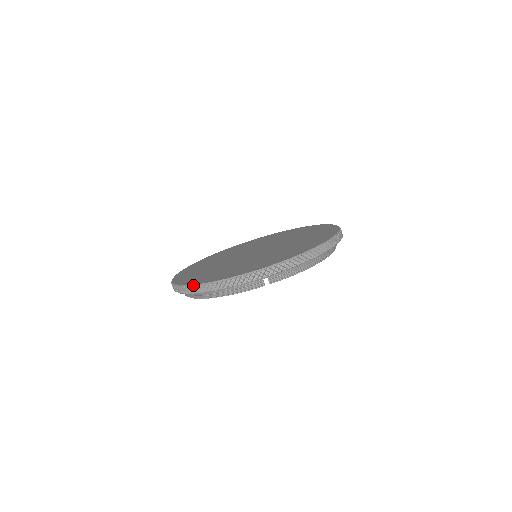
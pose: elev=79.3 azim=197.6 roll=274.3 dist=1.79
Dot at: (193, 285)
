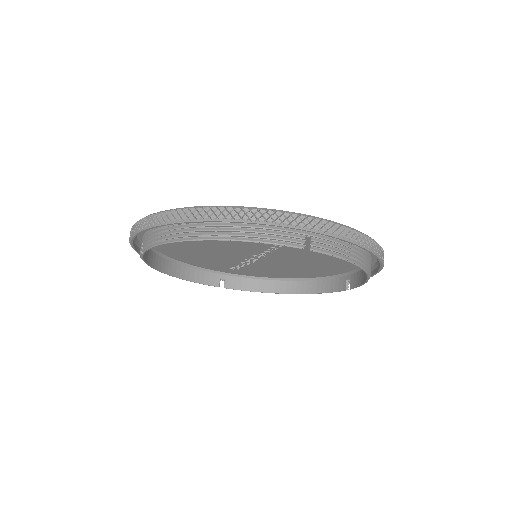
Dot at: (196, 206)
